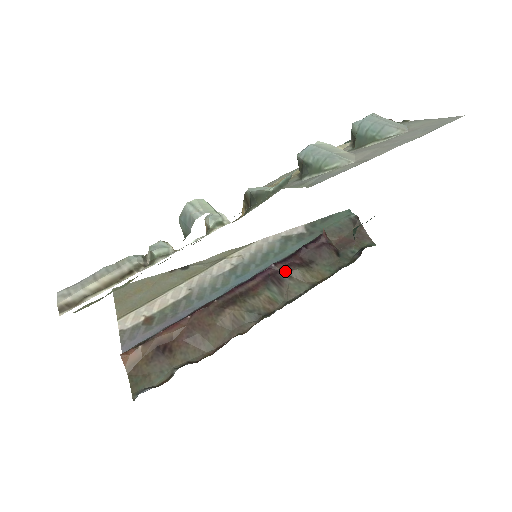
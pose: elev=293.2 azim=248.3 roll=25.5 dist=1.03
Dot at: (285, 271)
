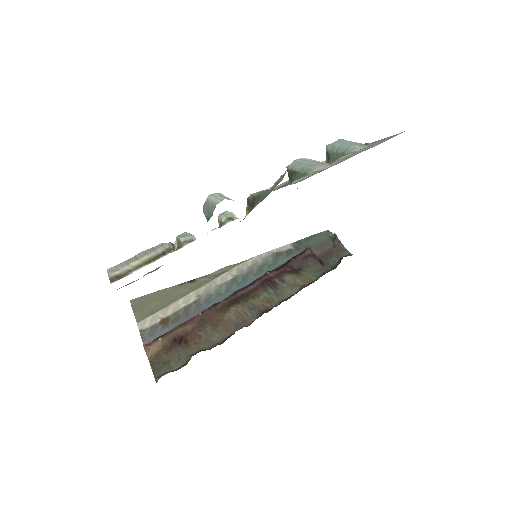
Dot at: (279, 277)
